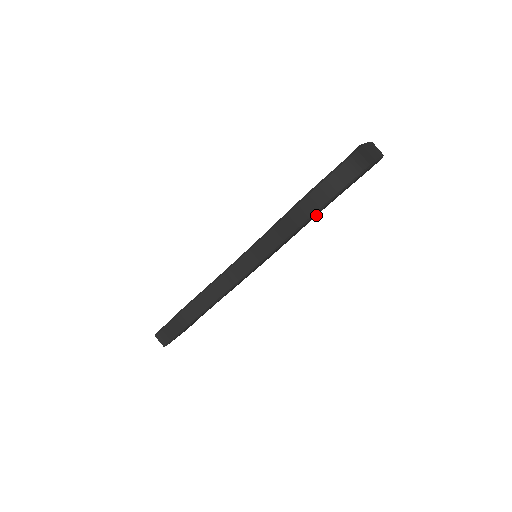
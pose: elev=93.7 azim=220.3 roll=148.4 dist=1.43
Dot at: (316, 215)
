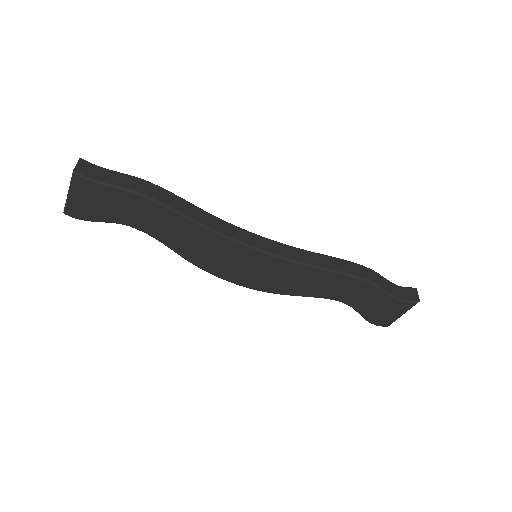
Dot at: (326, 295)
